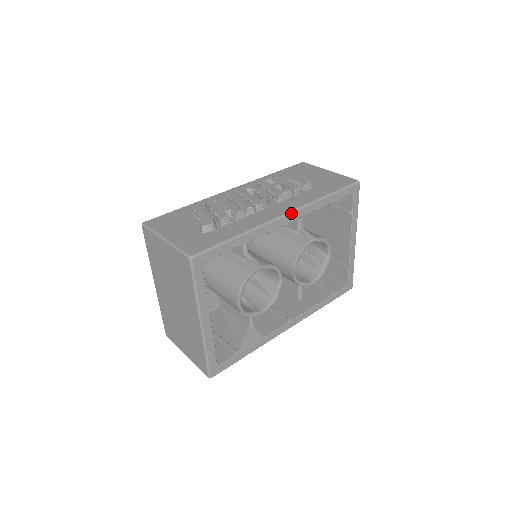
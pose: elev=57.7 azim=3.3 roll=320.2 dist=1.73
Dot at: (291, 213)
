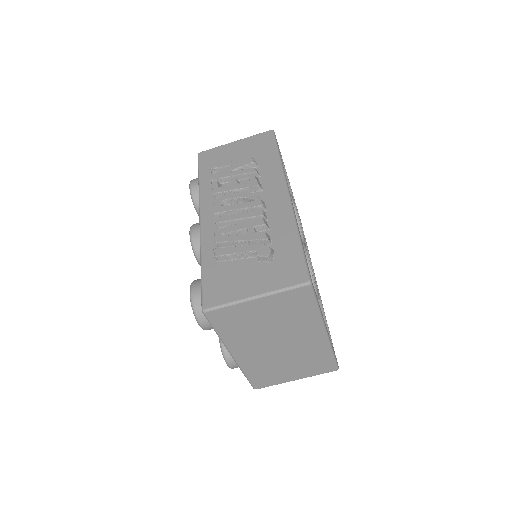
Dot at: (288, 189)
